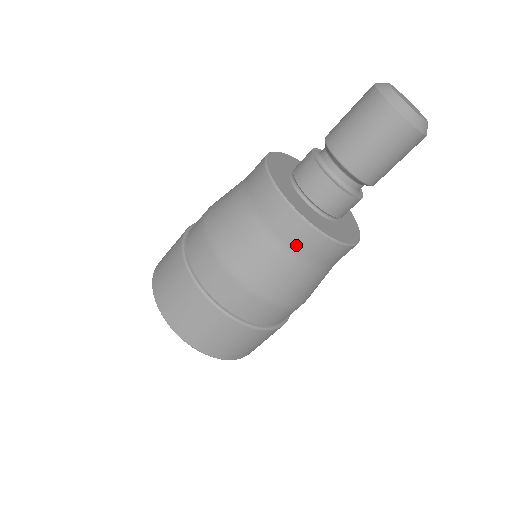
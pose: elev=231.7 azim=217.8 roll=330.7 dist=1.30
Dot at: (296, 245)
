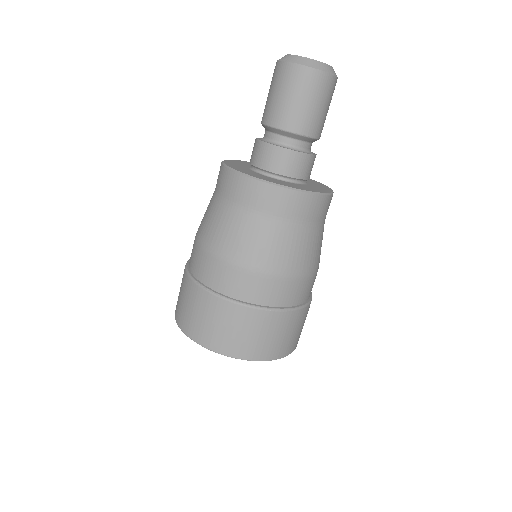
Dot at: (318, 217)
